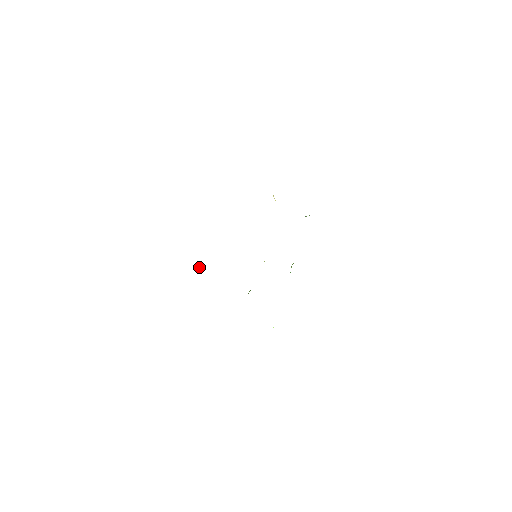
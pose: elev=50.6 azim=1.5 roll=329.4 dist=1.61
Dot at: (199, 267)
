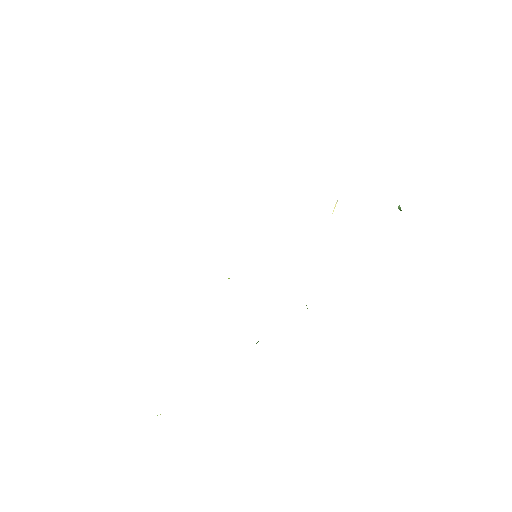
Dot at: occluded
